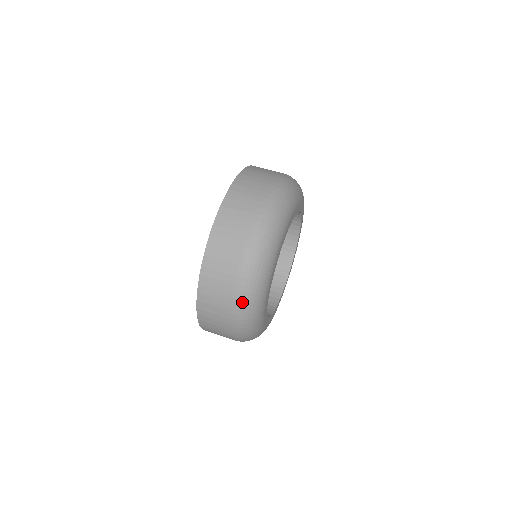
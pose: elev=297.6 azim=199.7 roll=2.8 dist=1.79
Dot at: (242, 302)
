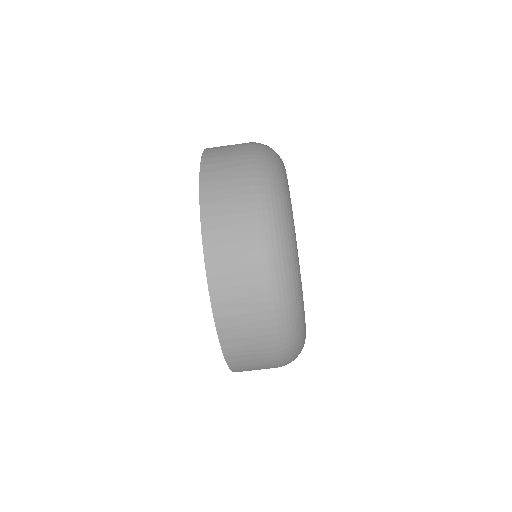
Dot at: (274, 276)
